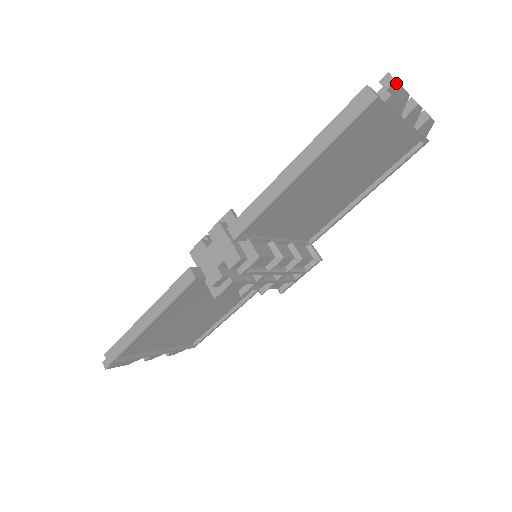
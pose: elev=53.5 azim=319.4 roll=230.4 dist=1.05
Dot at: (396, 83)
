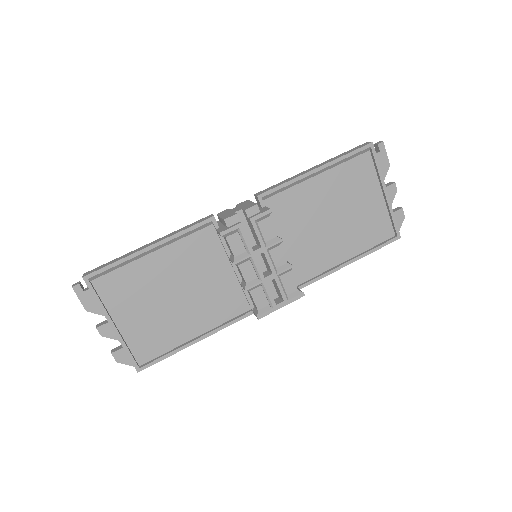
Dot at: (383, 144)
